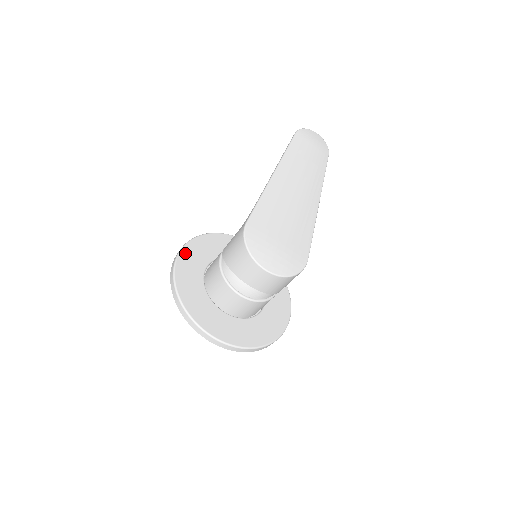
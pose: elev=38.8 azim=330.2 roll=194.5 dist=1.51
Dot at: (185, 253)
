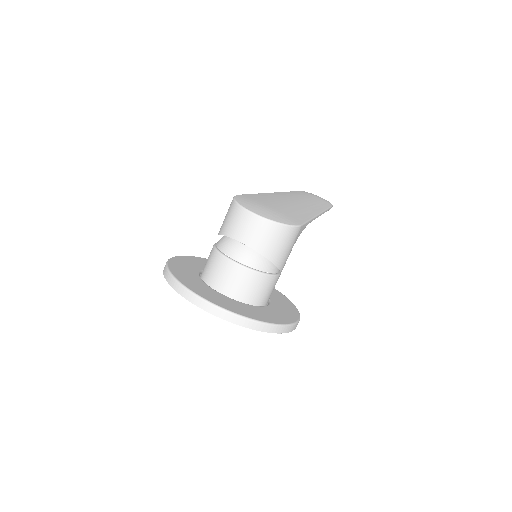
Dot at: (185, 258)
